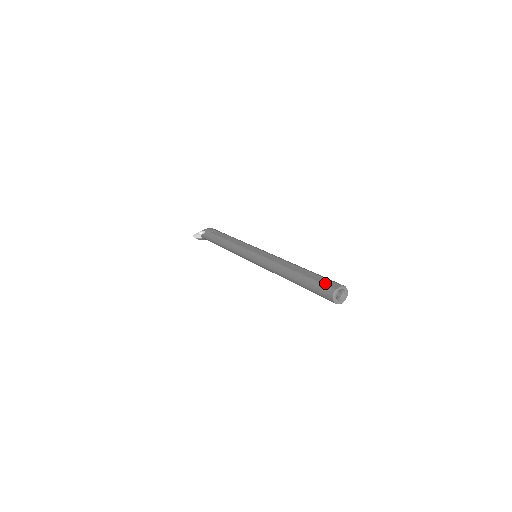
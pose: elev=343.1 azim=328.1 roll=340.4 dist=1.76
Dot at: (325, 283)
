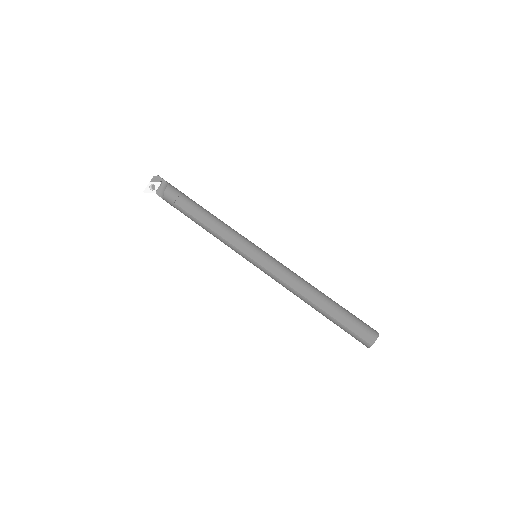
Dot at: (358, 334)
